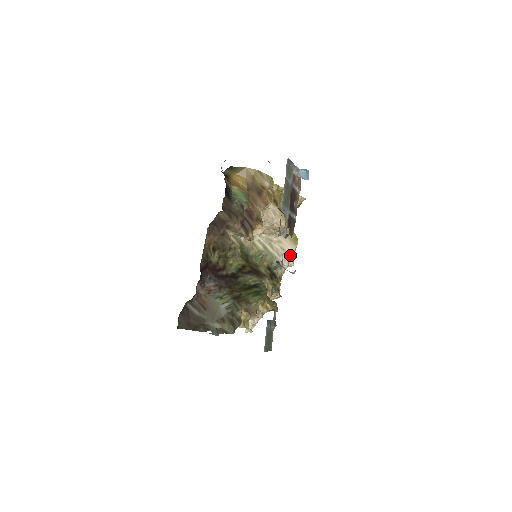
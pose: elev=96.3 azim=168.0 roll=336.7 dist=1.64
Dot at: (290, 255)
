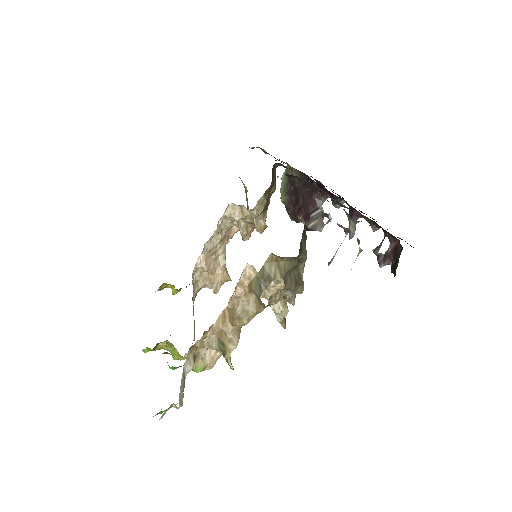
Dot at: occluded
